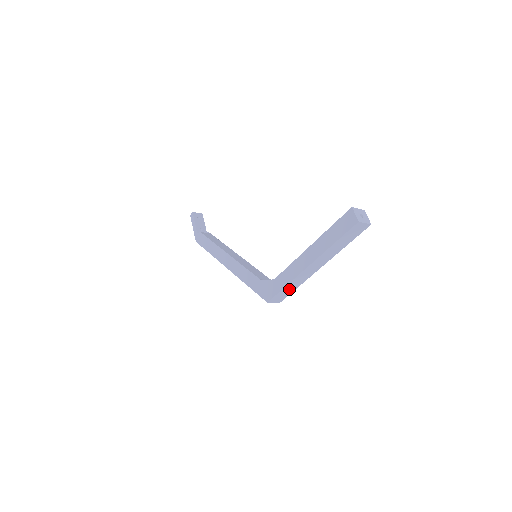
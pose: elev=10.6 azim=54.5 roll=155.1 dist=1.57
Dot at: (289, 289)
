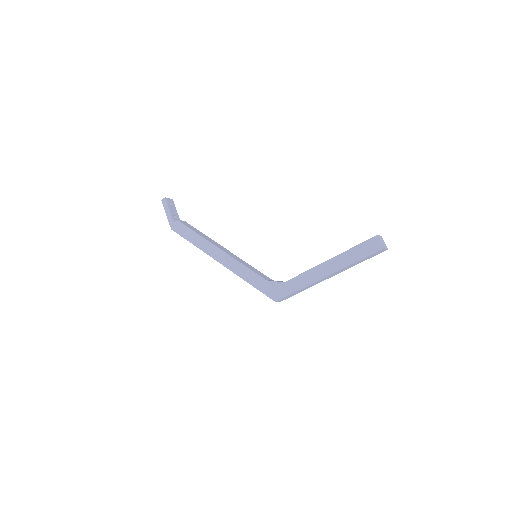
Dot at: (298, 292)
